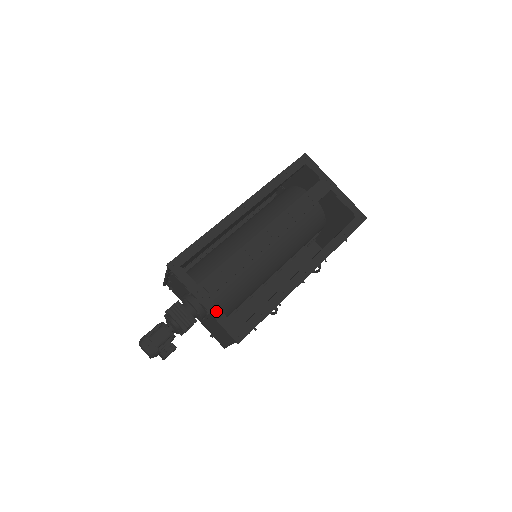
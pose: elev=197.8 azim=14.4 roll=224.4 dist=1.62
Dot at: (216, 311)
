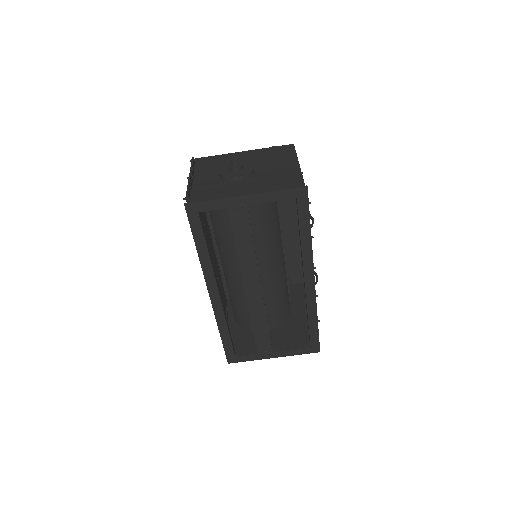
Dot at: (286, 353)
